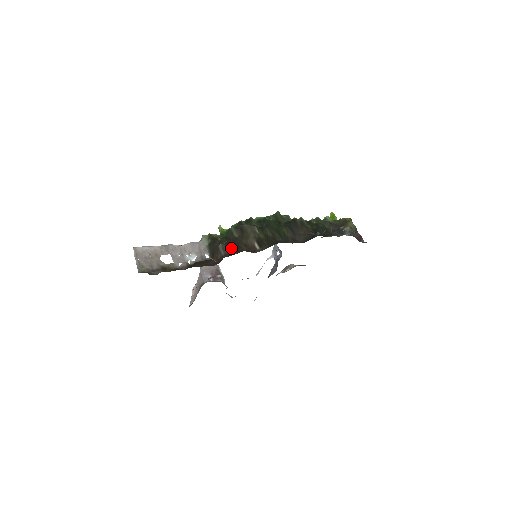
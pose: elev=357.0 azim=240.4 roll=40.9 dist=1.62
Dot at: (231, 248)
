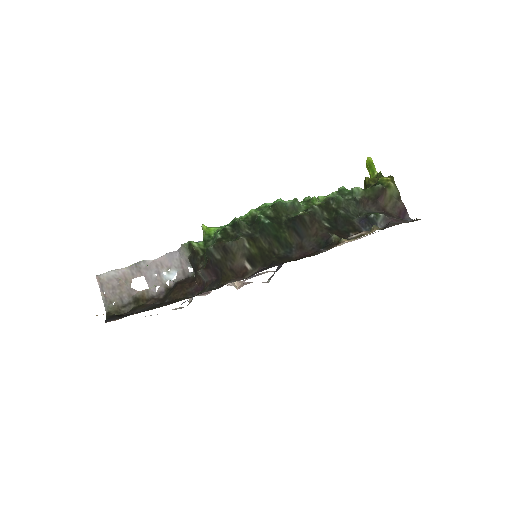
Dot at: (214, 273)
